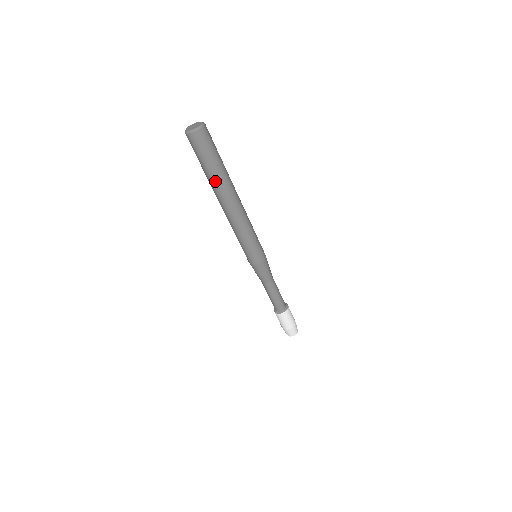
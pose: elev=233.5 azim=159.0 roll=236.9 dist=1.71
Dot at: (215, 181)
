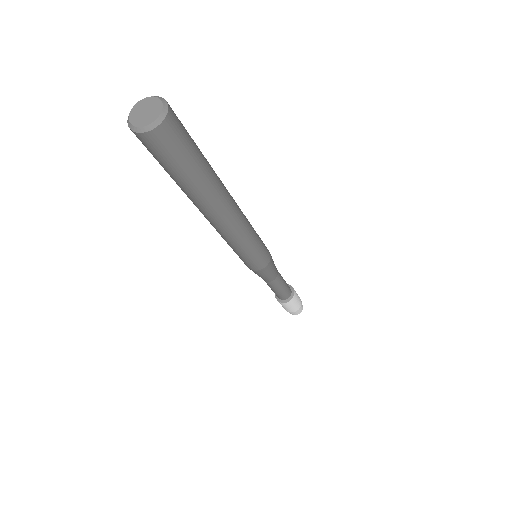
Dot at: (199, 193)
